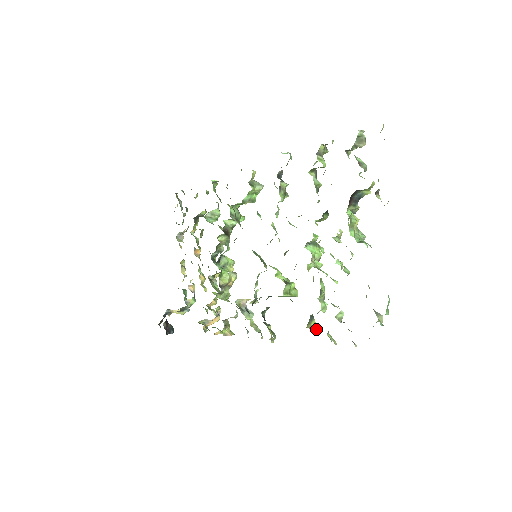
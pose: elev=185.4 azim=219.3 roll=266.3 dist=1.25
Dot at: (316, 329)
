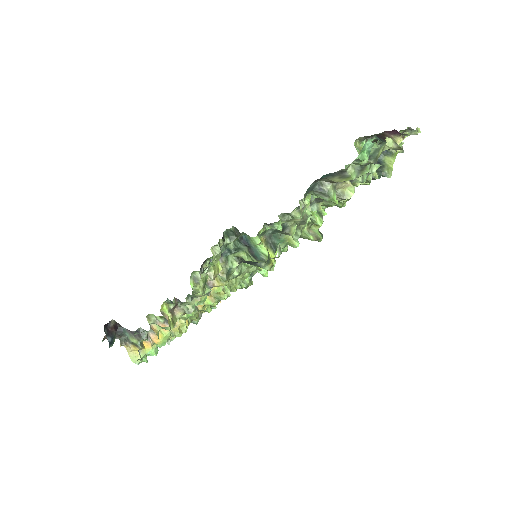
Dot at: (270, 255)
